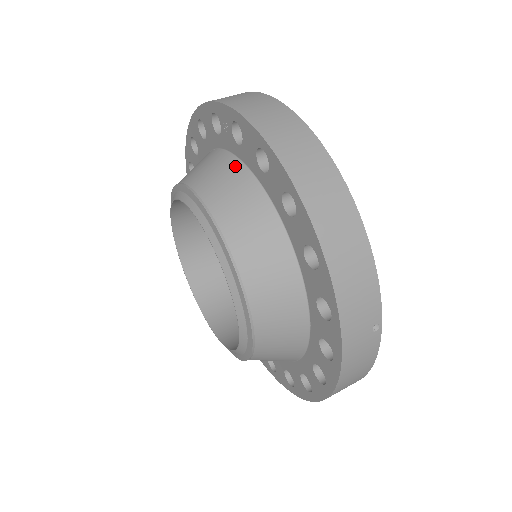
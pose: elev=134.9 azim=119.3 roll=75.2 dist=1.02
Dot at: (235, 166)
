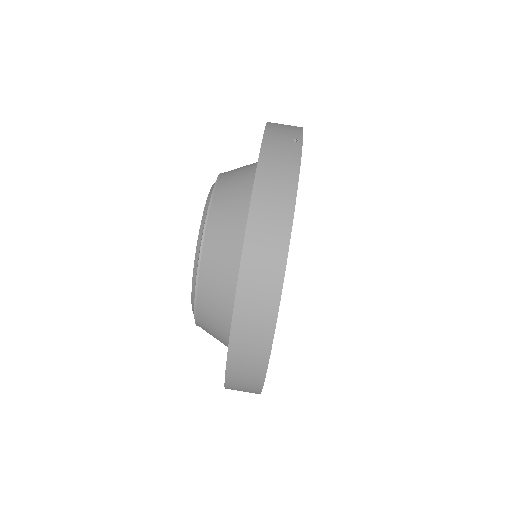
Dot at: (226, 335)
